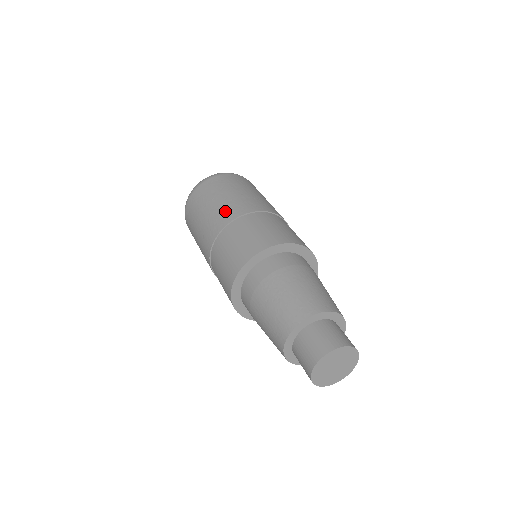
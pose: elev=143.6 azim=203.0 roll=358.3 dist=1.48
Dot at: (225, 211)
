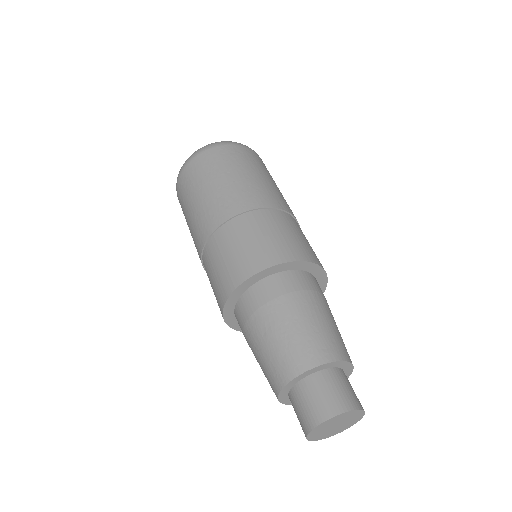
Dot at: (196, 235)
